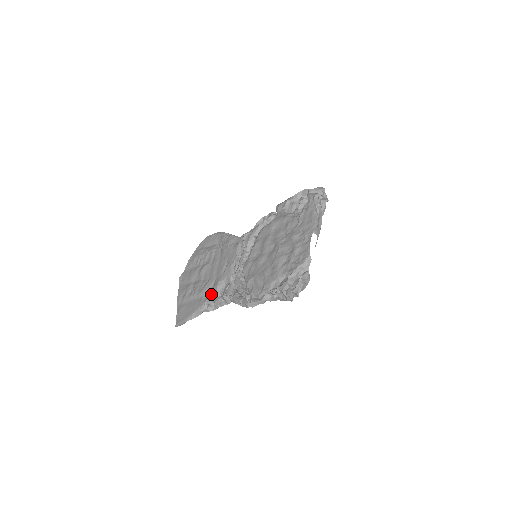
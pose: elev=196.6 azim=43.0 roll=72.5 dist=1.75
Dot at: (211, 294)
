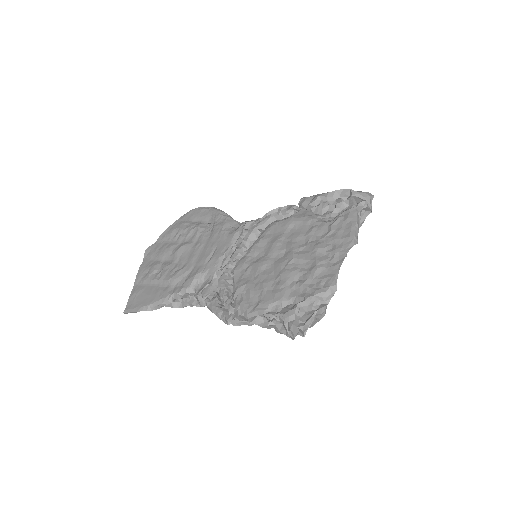
Dot at: (182, 286)
